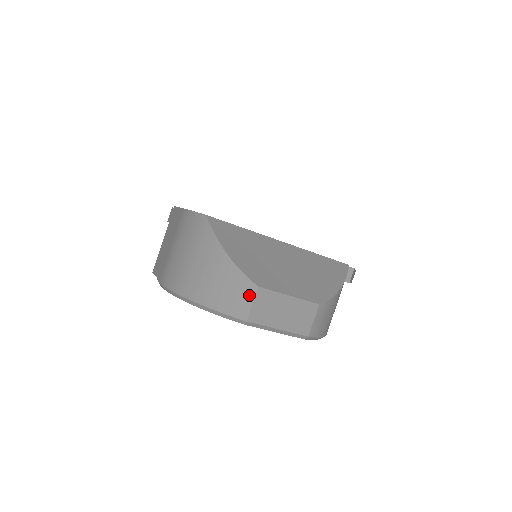
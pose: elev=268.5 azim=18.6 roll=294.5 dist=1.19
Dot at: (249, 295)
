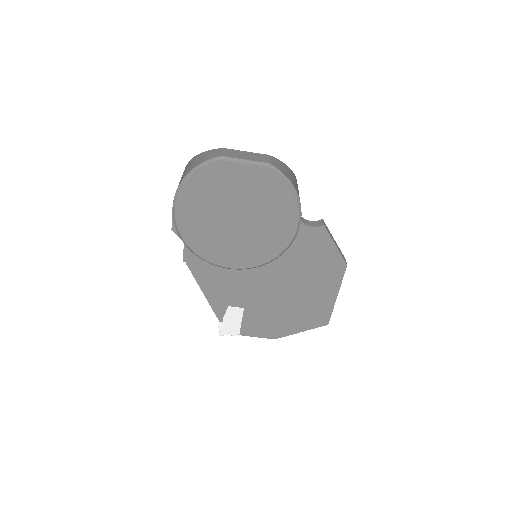
Dot at: (219, 151)
